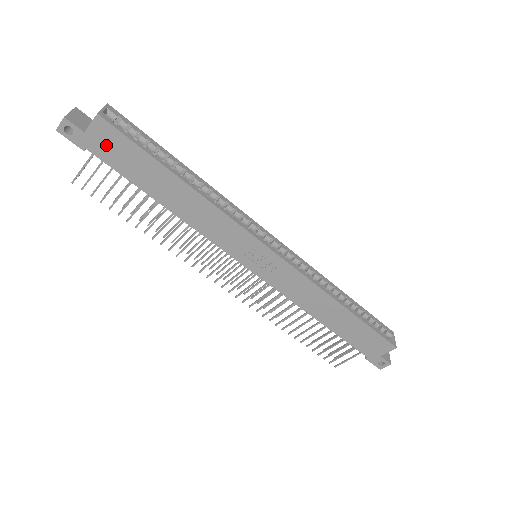
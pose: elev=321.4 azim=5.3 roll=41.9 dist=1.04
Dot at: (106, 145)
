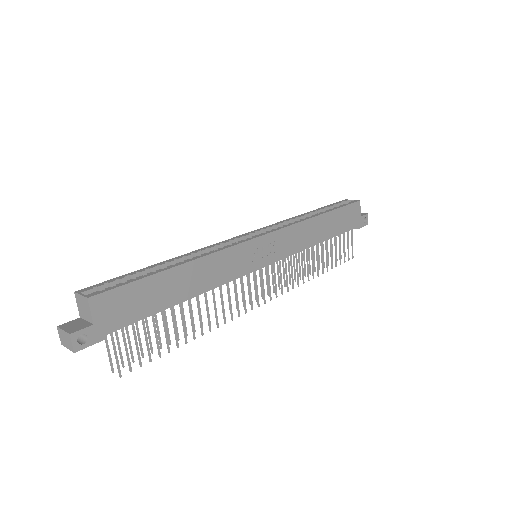
Dot at: (115, 312)
